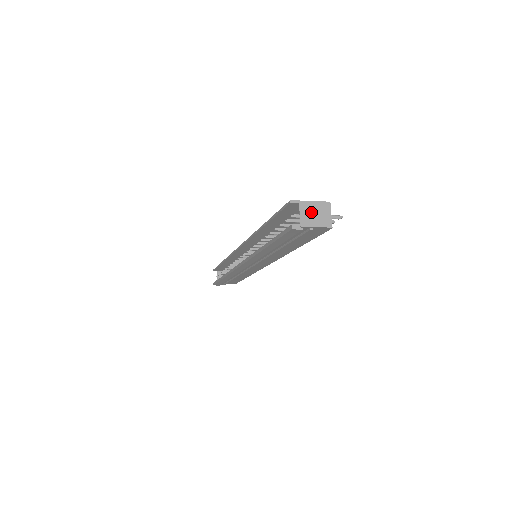
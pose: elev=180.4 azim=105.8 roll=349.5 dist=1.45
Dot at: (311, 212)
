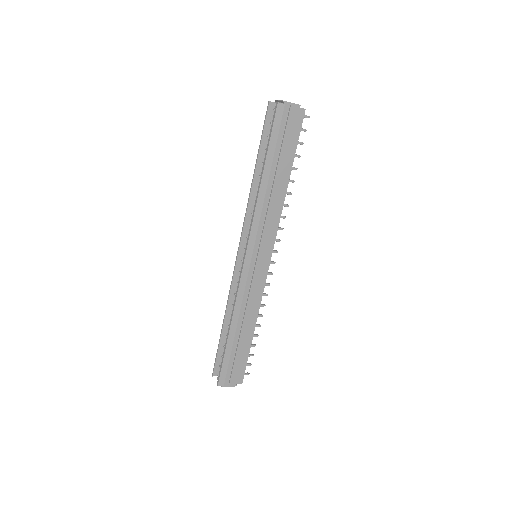
Dot at: occluded
